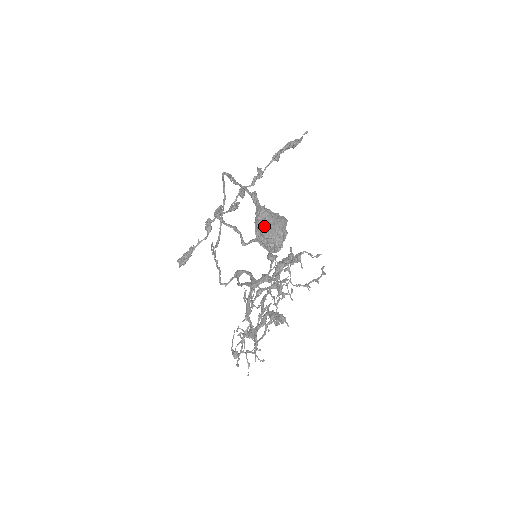
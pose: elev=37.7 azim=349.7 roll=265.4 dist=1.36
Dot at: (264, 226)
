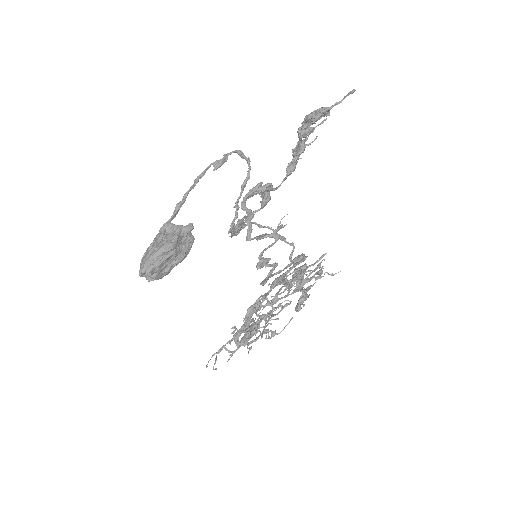
Dot at: (147, 249)
